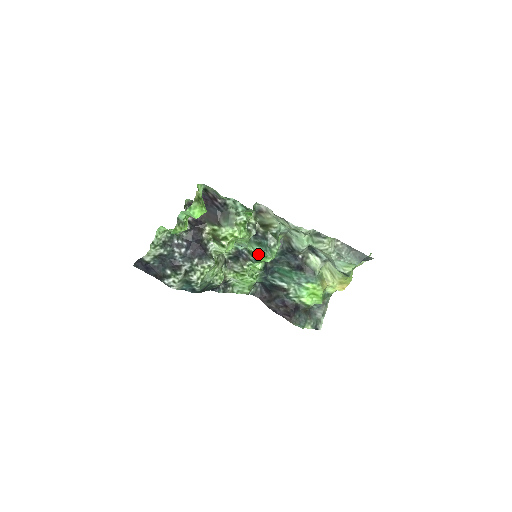
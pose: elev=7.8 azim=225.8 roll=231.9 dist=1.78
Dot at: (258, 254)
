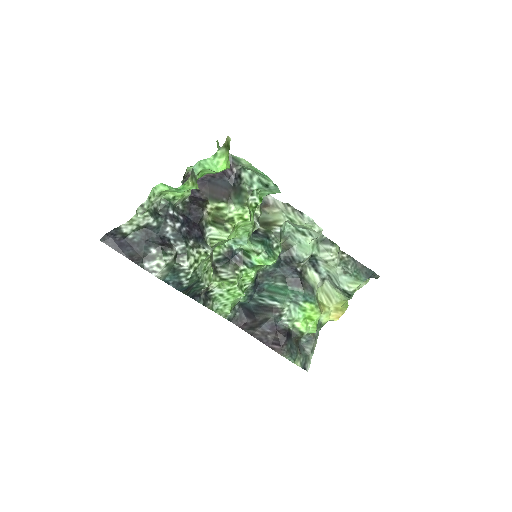
Dot at: (258, 254)
